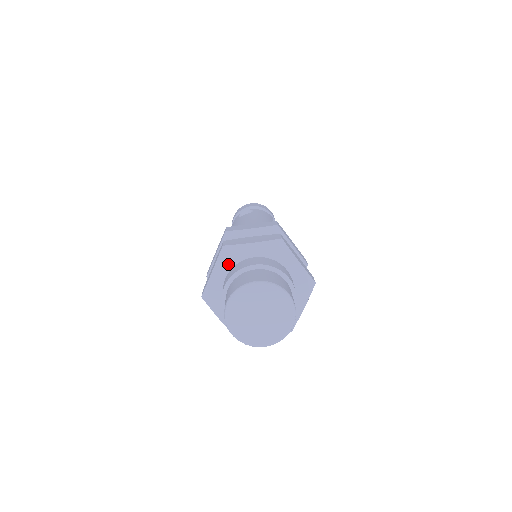
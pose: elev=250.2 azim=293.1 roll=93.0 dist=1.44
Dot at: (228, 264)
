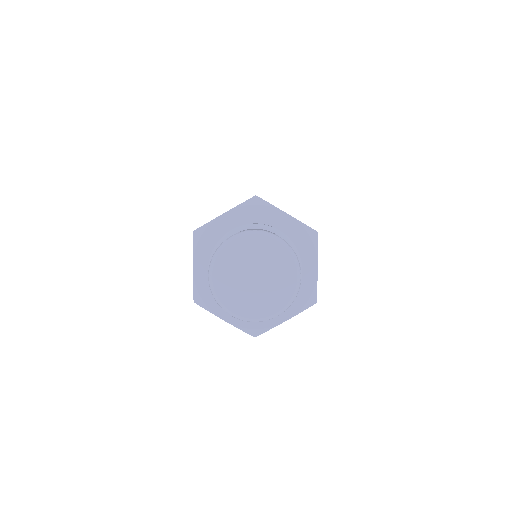
Dot at: (207, 249)
